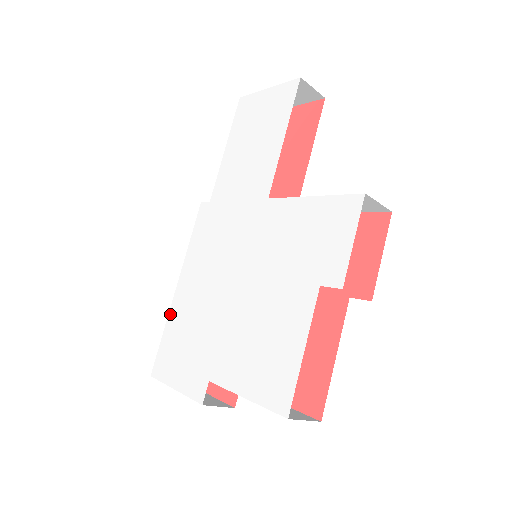
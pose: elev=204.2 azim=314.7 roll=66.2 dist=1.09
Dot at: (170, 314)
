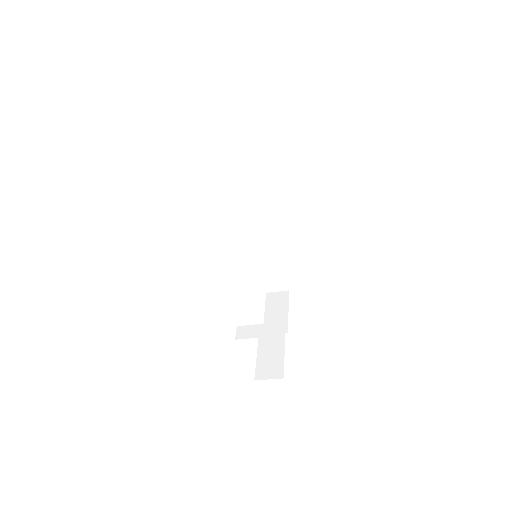
Dot at: occluded
